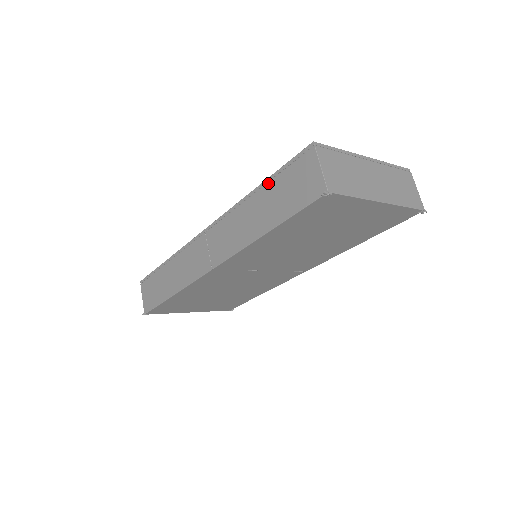
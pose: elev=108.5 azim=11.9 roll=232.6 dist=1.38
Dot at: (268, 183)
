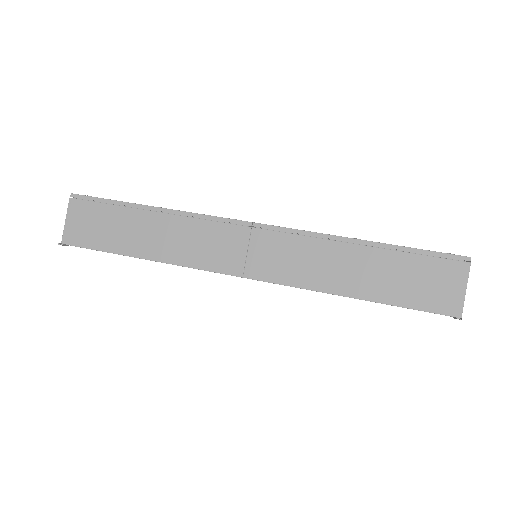
Dot at: (388, 250)
